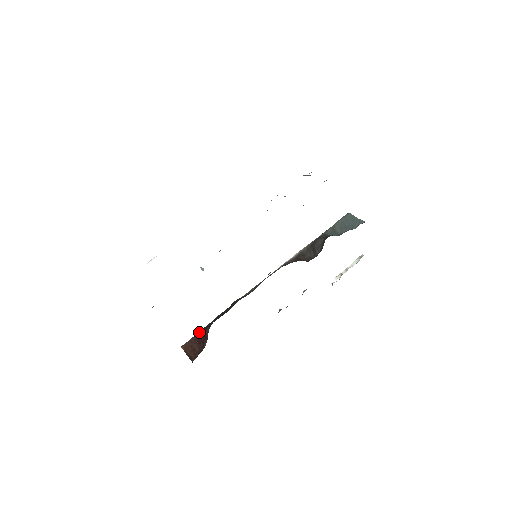
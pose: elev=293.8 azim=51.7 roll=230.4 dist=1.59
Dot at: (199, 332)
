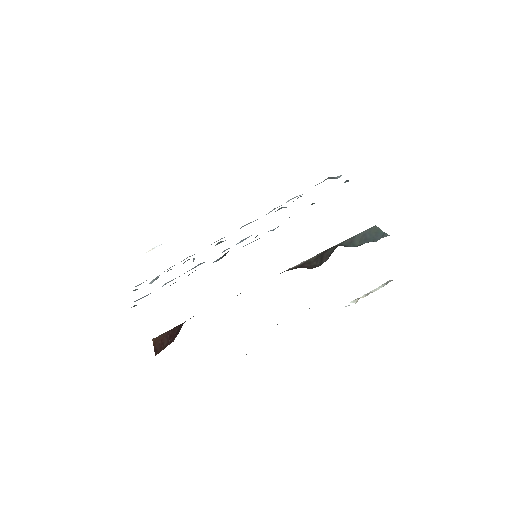
Dot at: (175, 327)
